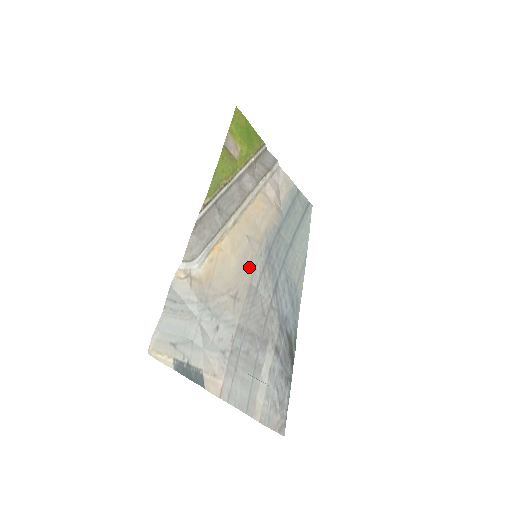
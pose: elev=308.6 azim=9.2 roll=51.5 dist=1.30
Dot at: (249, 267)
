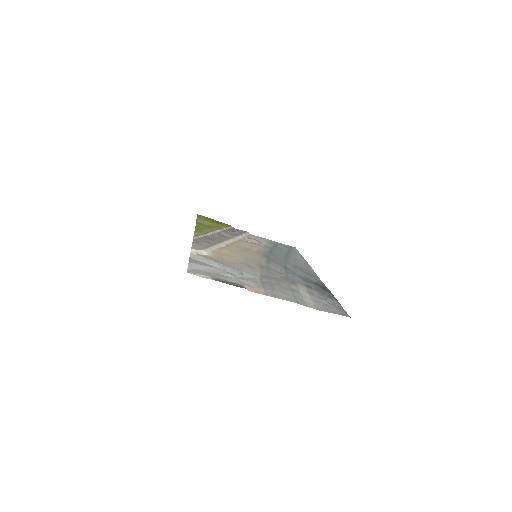
Dot at: (253, 260)
